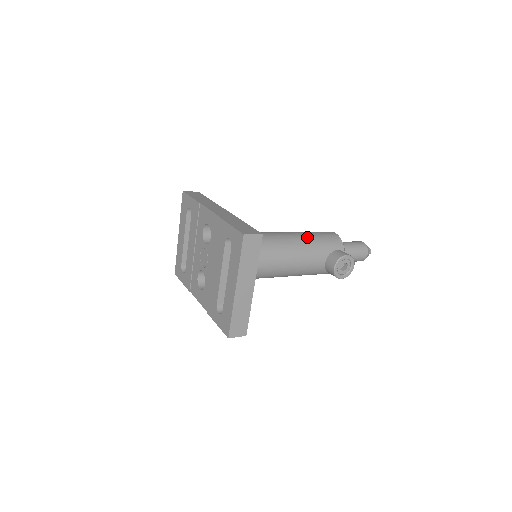
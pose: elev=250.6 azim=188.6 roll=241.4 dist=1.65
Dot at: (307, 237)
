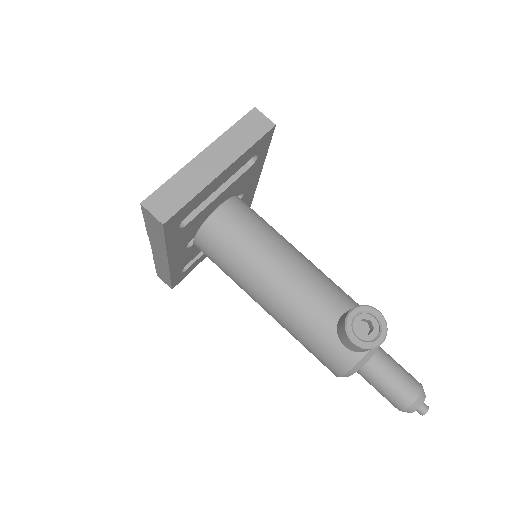
Dot at: occluded
